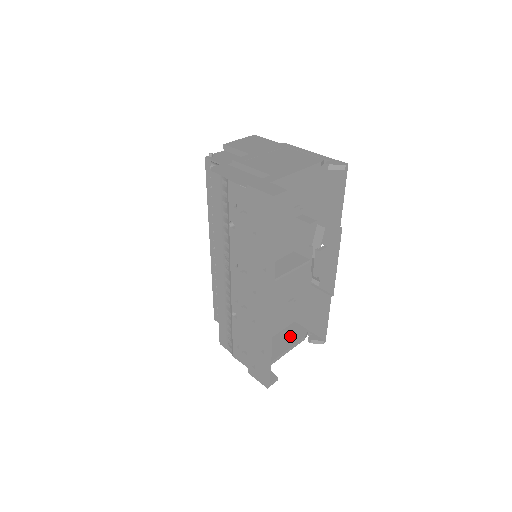
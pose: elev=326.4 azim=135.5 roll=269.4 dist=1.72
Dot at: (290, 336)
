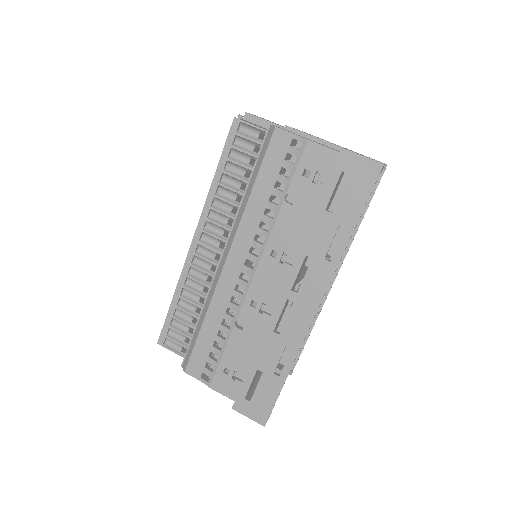
Dot at: occluded
